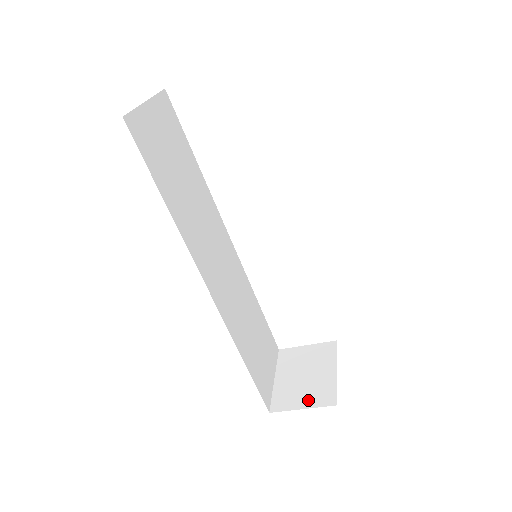
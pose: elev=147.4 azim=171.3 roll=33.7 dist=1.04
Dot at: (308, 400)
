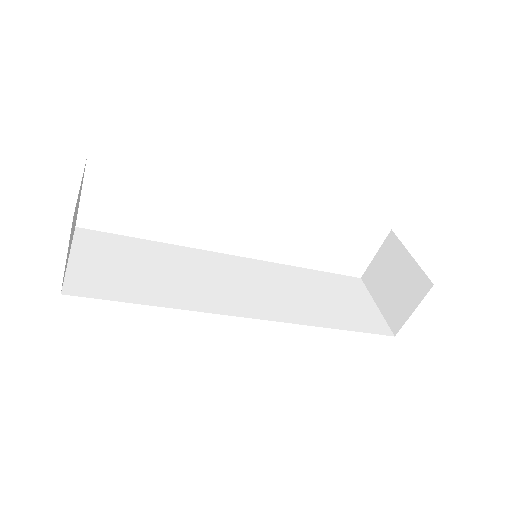
Dot at: (411, 300)
